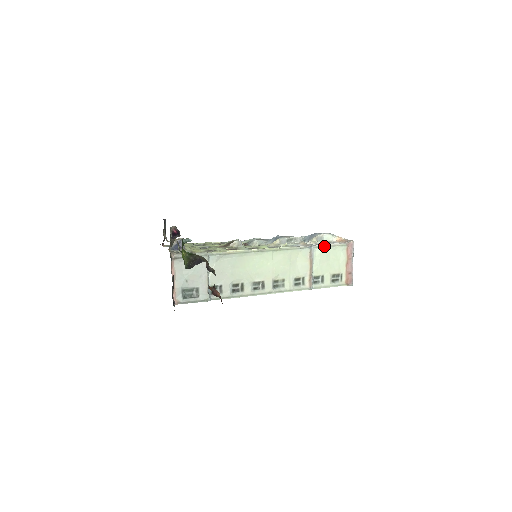
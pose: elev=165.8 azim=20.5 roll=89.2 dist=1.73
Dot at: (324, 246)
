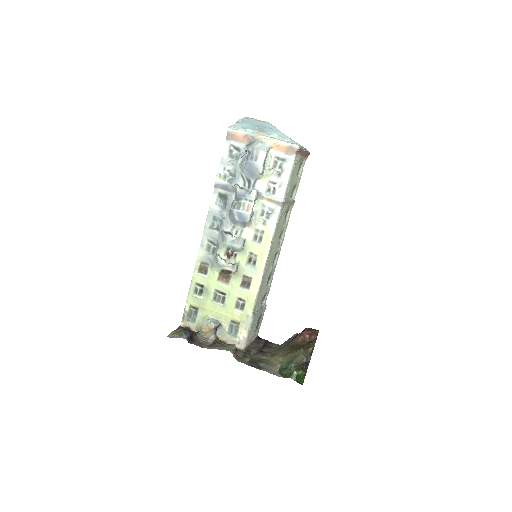
Dot at: (288, 185)
